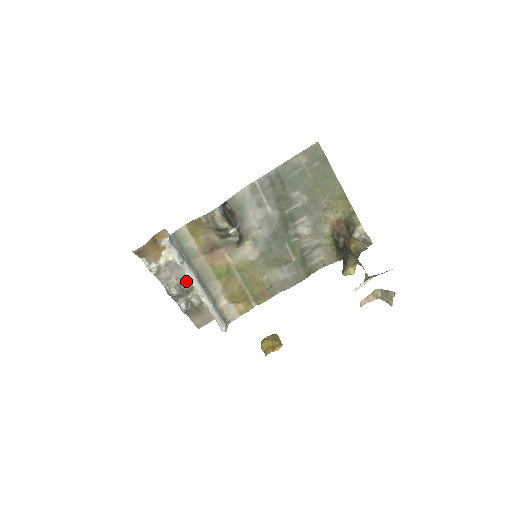
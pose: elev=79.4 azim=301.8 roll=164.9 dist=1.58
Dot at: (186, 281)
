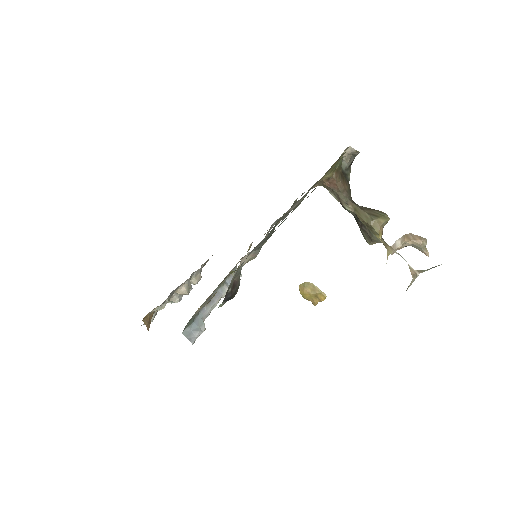
Dot at: (186, 291)
